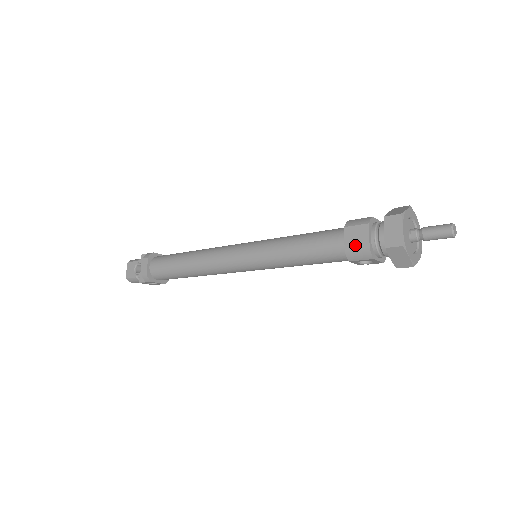
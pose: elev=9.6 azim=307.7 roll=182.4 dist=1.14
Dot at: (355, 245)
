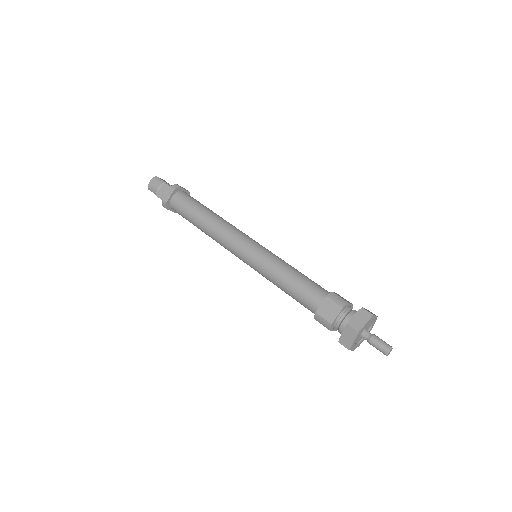
Dot at: occluded
